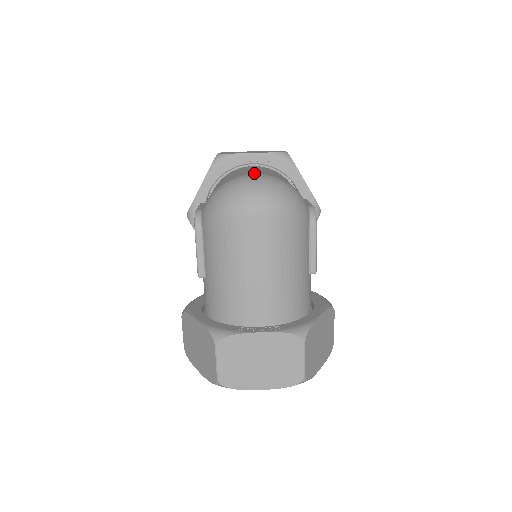
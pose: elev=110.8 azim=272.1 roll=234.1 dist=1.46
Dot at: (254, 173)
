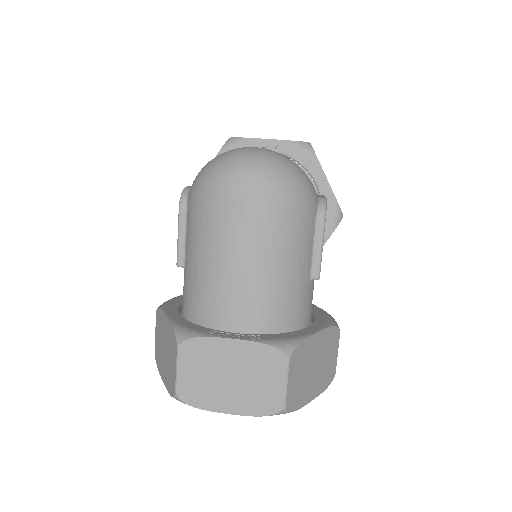
Dot at: occluded
